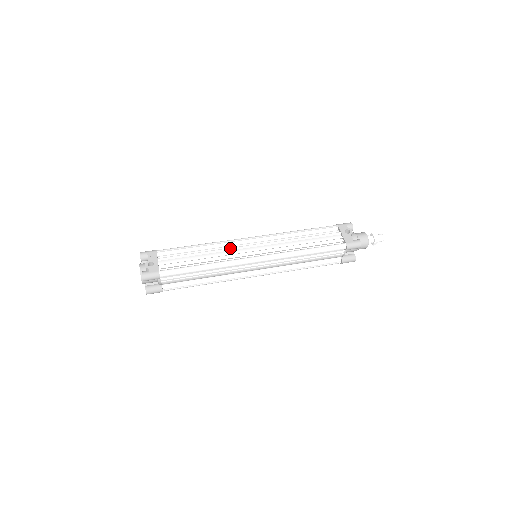
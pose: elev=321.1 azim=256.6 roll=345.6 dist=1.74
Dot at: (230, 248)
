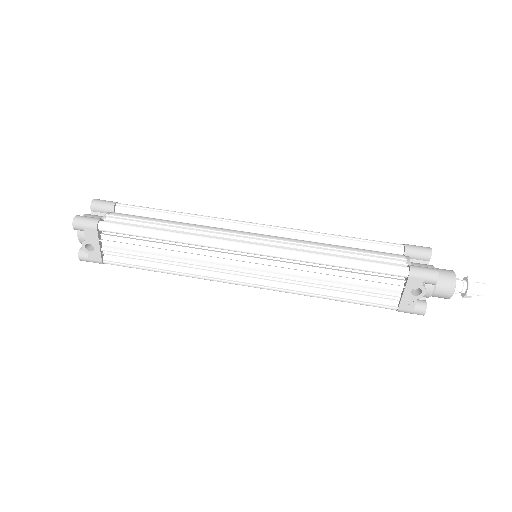
Dot at: (210, 257)
